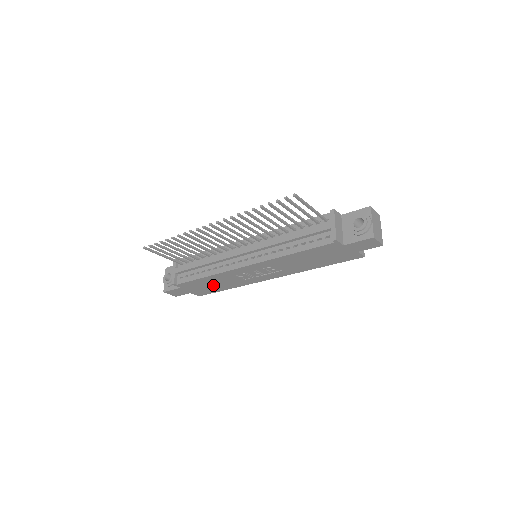
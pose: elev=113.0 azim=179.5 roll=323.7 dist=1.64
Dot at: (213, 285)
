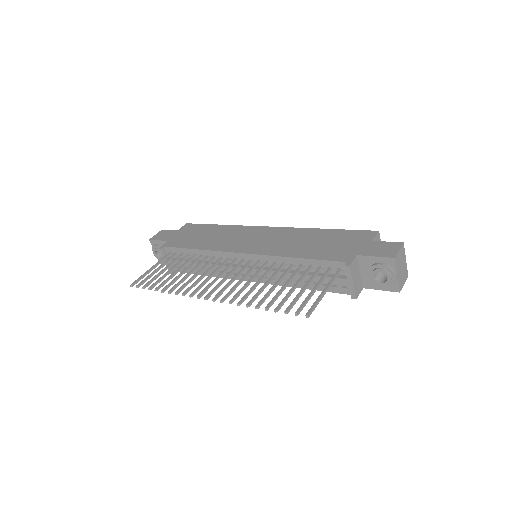
Dot at: occluded
